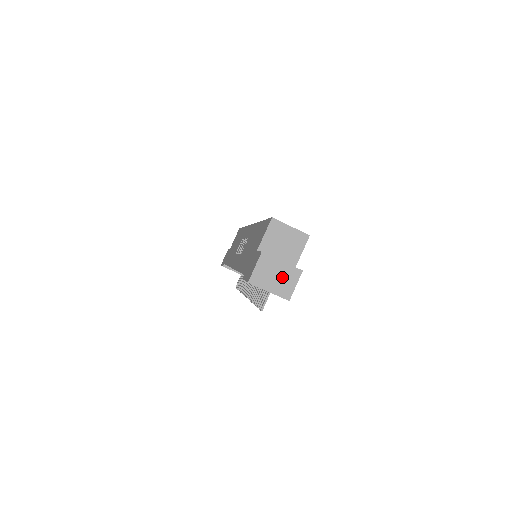
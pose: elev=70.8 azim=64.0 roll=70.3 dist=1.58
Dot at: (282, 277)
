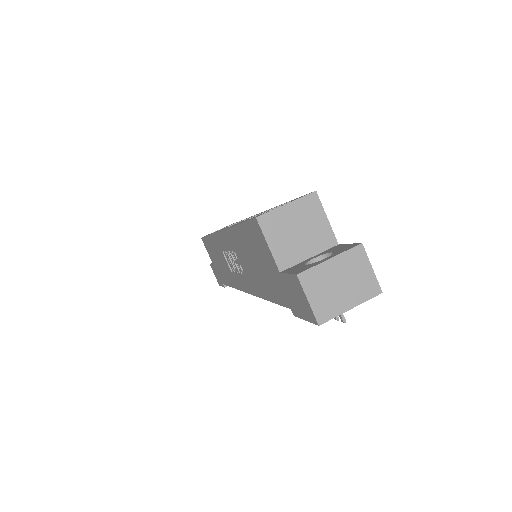
Dot at: (348, 276)
